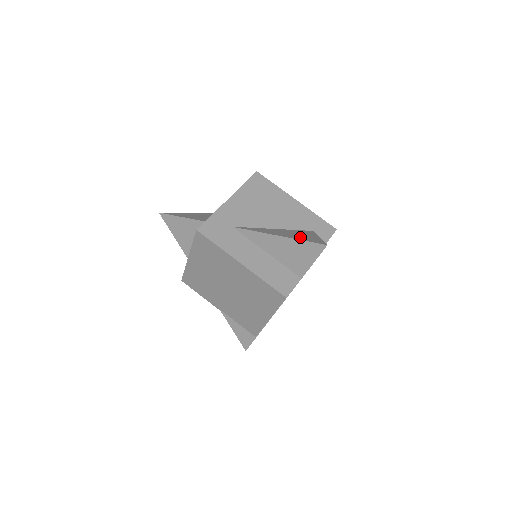
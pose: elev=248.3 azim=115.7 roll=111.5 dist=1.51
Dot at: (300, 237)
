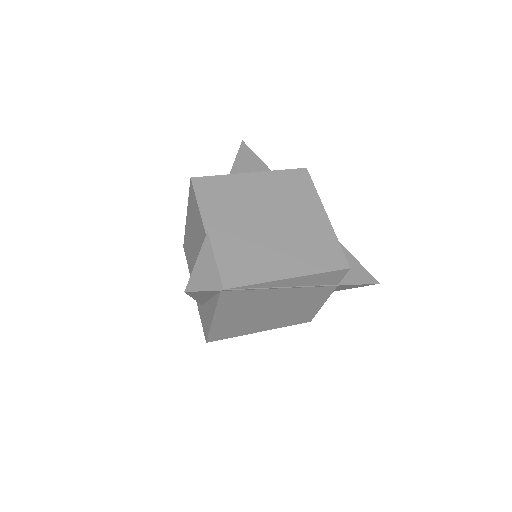
Dot at: occluded
